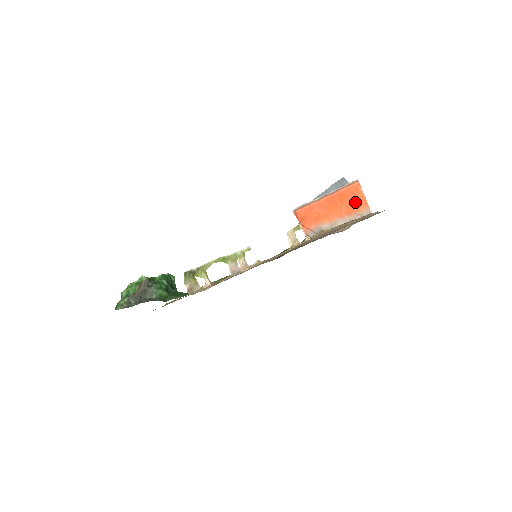
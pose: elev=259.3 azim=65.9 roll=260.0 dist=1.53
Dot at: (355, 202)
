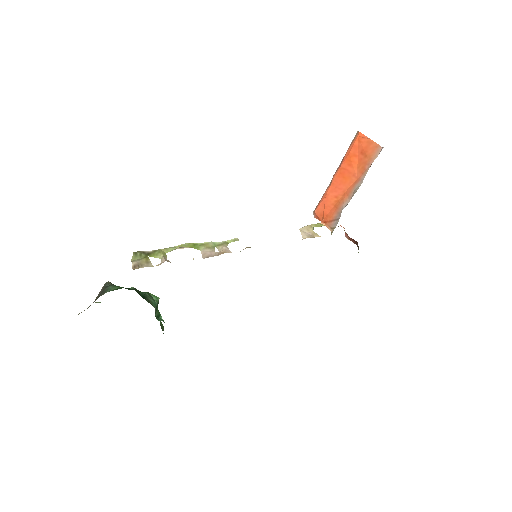
Dot at: (364, 153)
